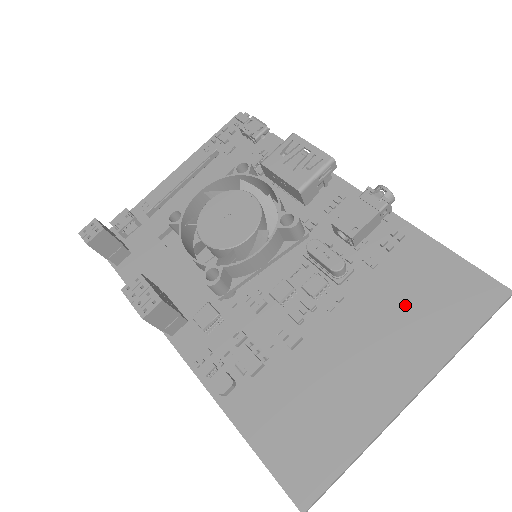
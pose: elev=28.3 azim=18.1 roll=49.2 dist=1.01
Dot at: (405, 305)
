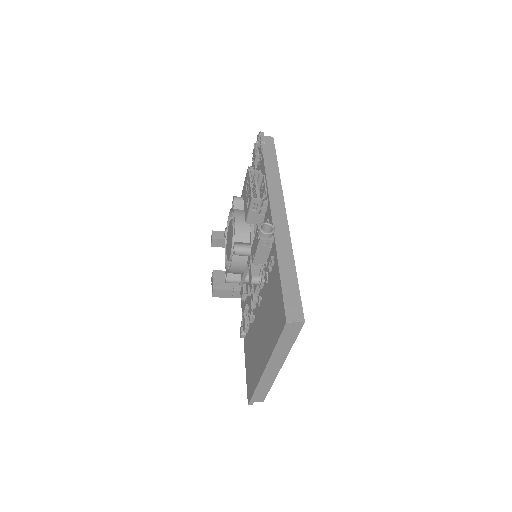
Dot at: (269, 313)
